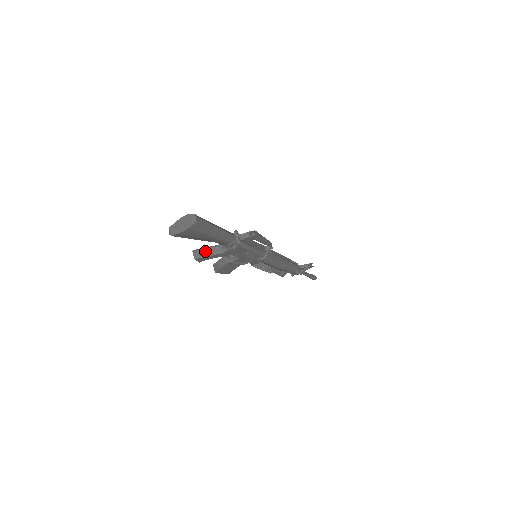
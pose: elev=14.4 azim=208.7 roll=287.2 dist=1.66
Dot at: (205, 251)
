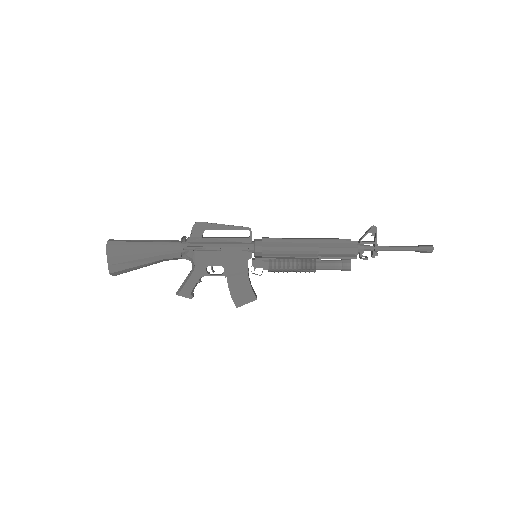
Dot at: (183, 282)
